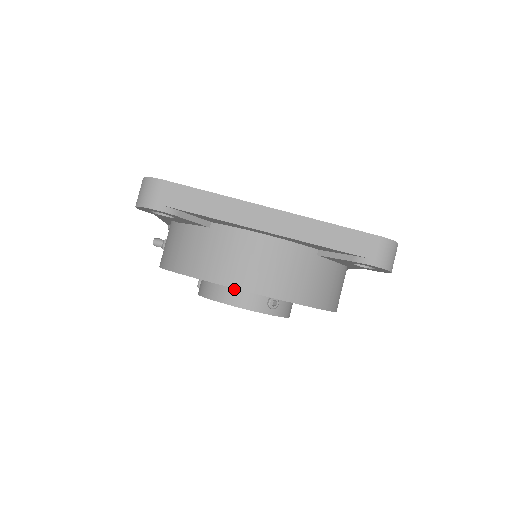
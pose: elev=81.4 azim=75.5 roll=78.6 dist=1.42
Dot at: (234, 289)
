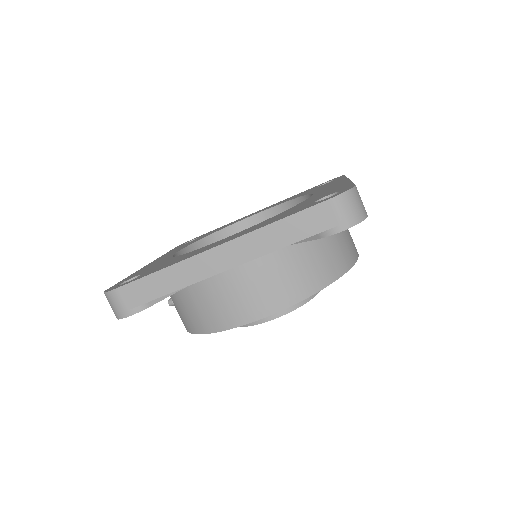
Dot at: occluded
